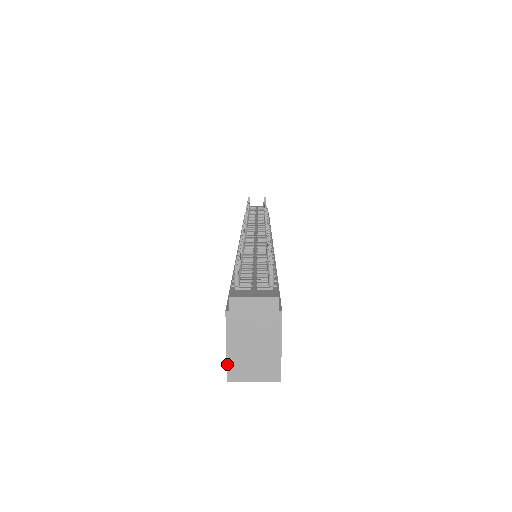
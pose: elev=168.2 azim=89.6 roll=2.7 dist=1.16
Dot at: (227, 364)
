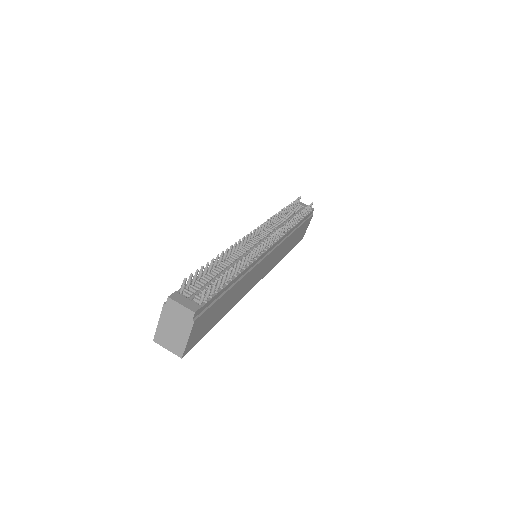
Dot at: (156, 332)
